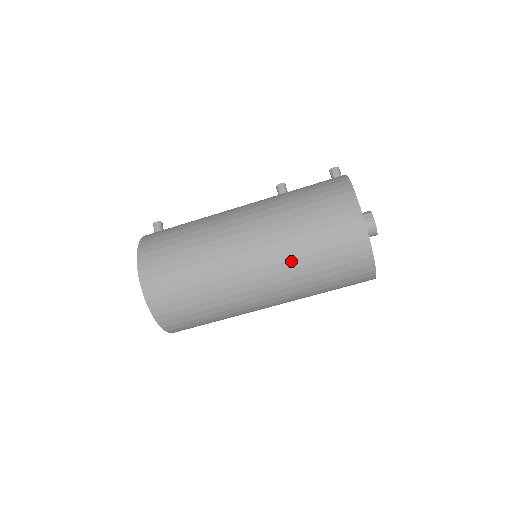
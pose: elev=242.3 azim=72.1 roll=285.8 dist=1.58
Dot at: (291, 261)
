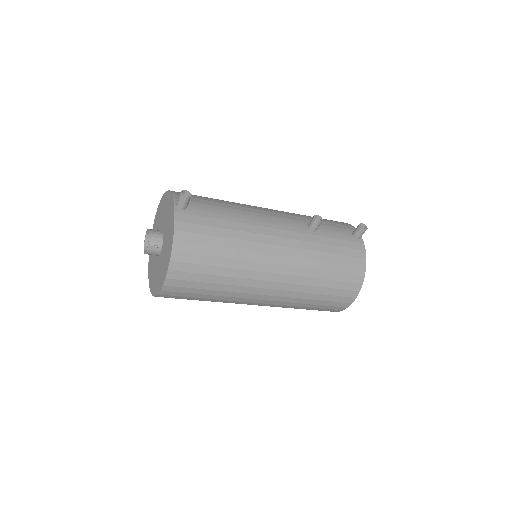
Dot at: (284, 307)
